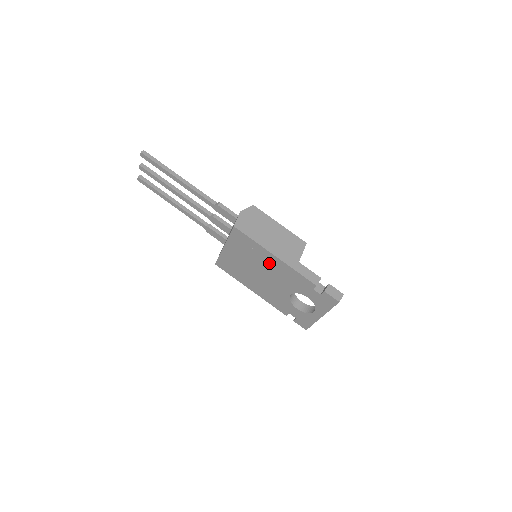
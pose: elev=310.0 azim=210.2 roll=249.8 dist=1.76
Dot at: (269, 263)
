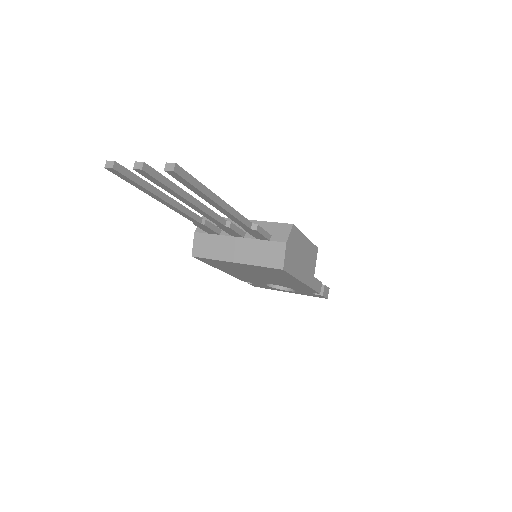
Dot at: (286, 280)
